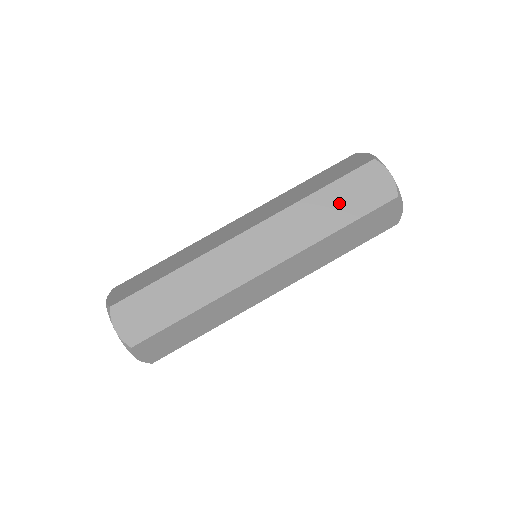
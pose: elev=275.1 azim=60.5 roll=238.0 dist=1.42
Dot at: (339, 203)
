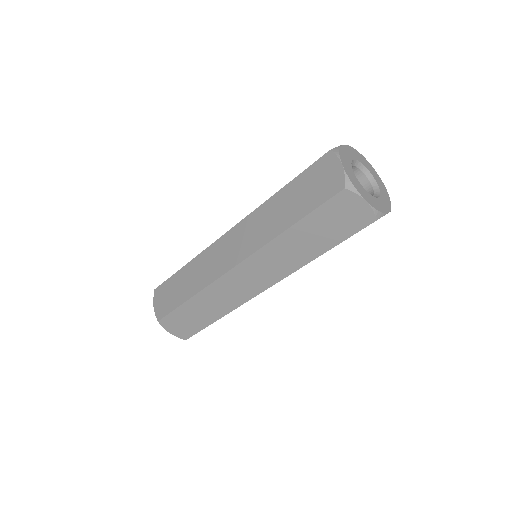
Dot at: occluded
